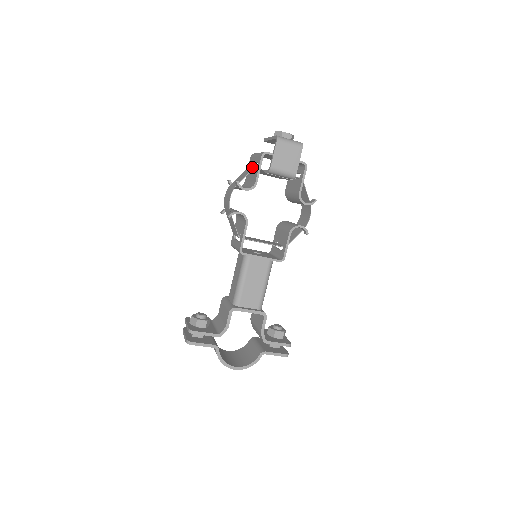
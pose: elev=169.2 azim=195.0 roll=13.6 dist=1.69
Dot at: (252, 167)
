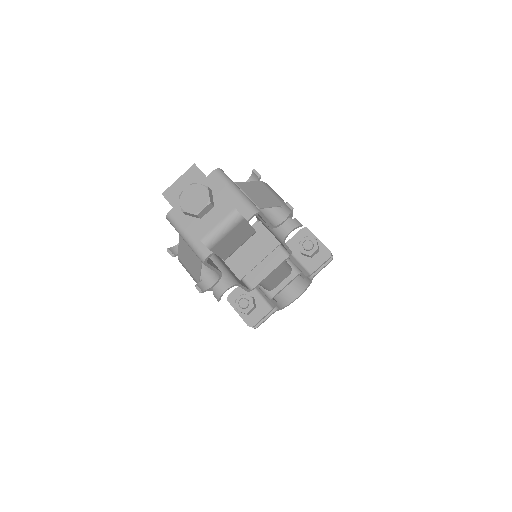
Dot at: (194, 254)
